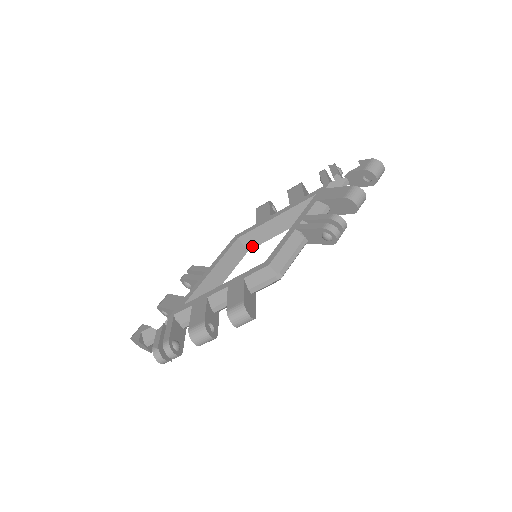
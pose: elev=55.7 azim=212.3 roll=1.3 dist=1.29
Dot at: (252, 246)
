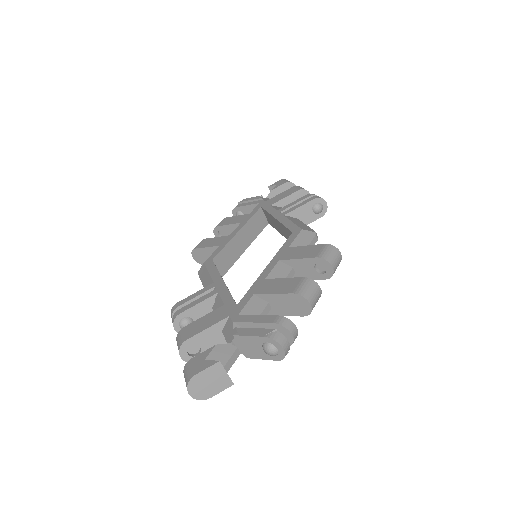
Dot at: (224, 270)
